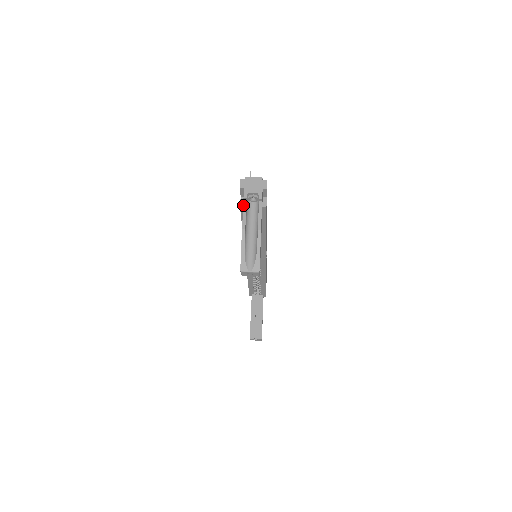
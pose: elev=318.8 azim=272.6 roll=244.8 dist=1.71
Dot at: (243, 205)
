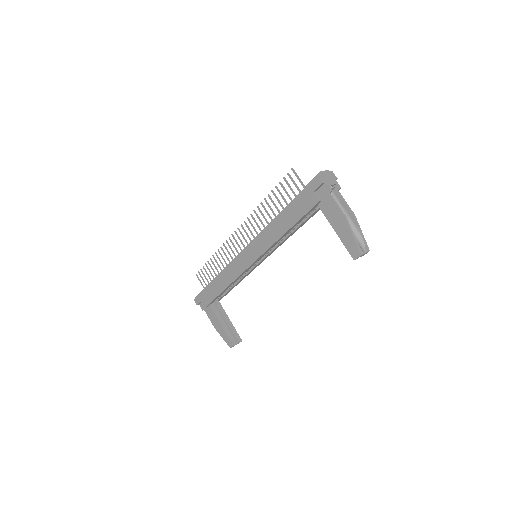
Dot at: (331, 198)
